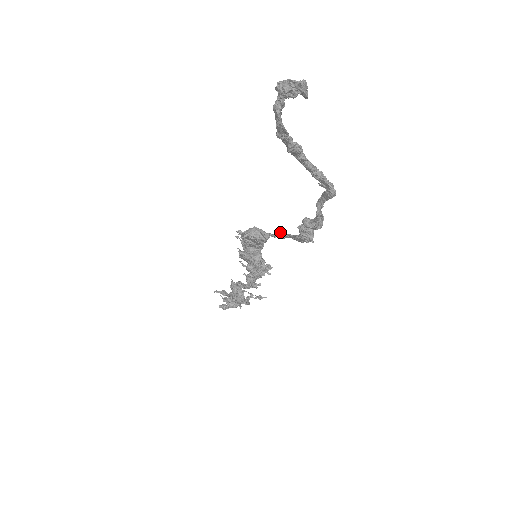
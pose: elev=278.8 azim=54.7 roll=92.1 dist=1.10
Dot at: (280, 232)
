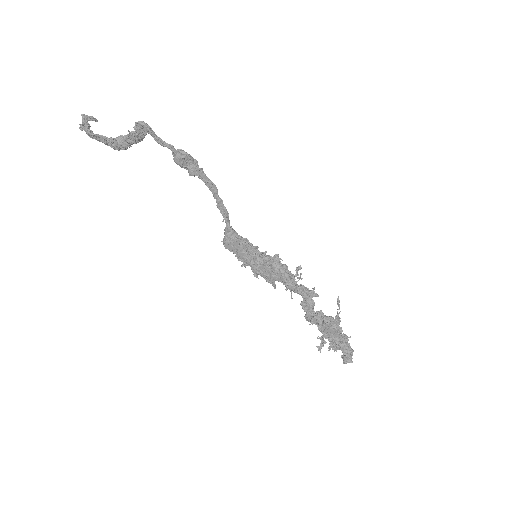
Dot at: (218, 208)
